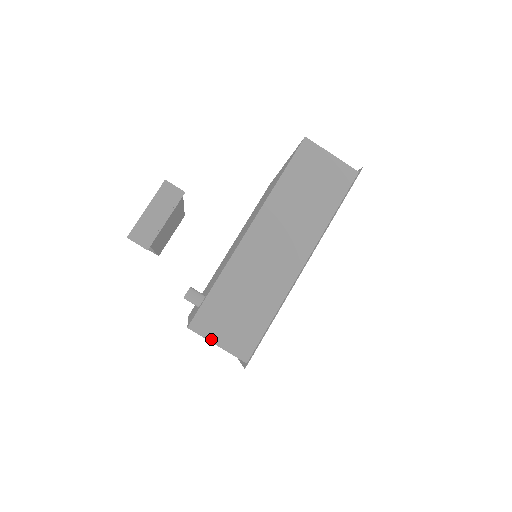
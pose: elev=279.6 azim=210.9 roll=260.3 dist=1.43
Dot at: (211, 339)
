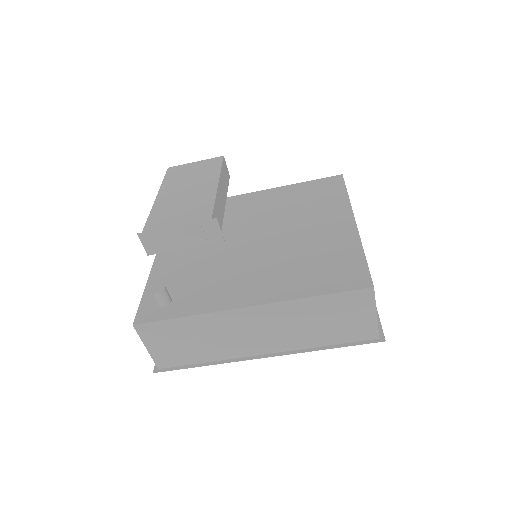
Dot at: (145, 342)
